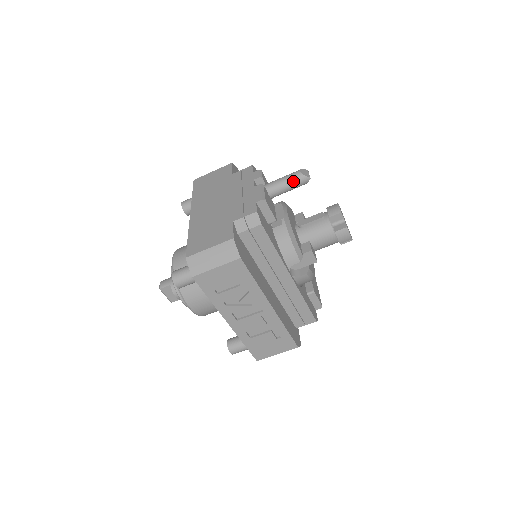
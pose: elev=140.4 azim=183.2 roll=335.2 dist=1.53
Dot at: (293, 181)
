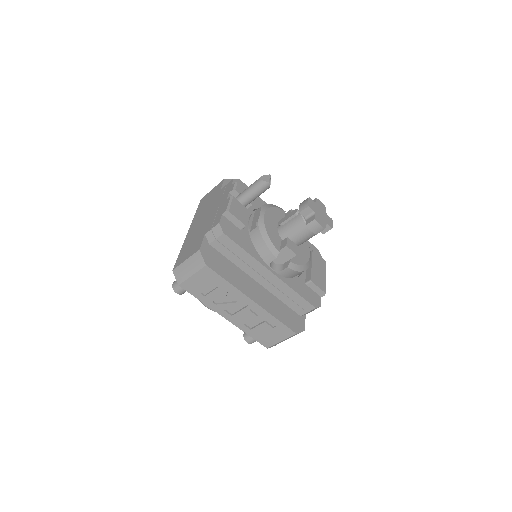
Dot at: (256, 188)
